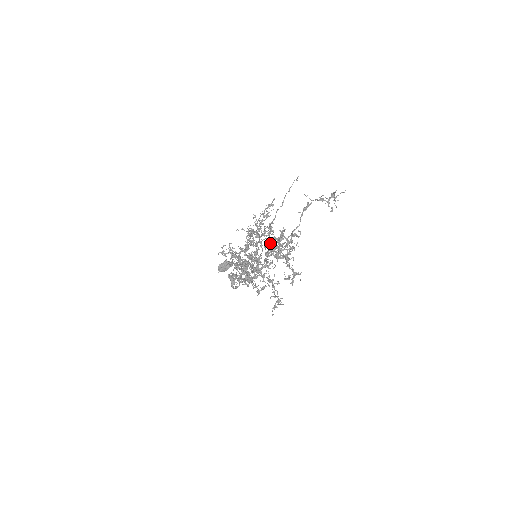
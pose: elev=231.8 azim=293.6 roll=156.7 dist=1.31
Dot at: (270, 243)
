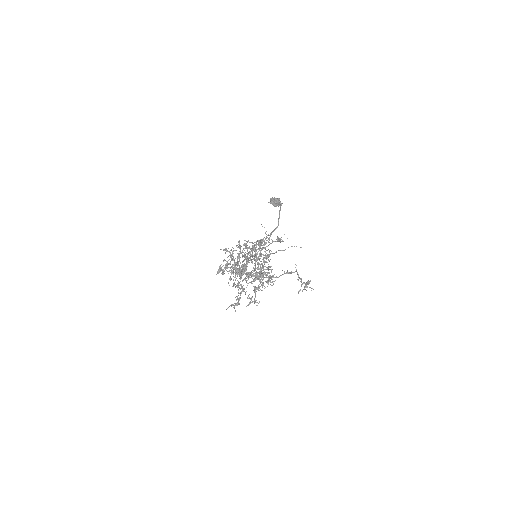
Dot at: (258, 267)
